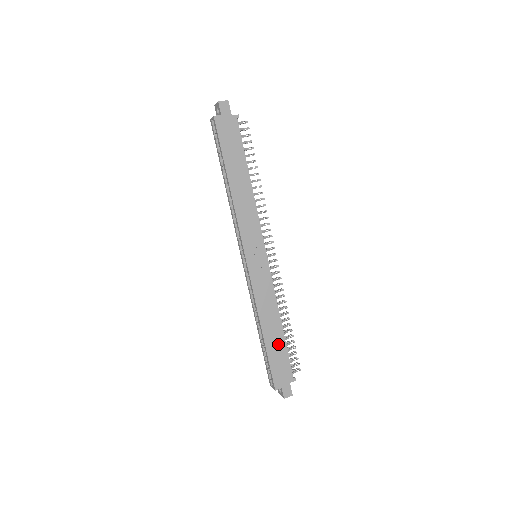
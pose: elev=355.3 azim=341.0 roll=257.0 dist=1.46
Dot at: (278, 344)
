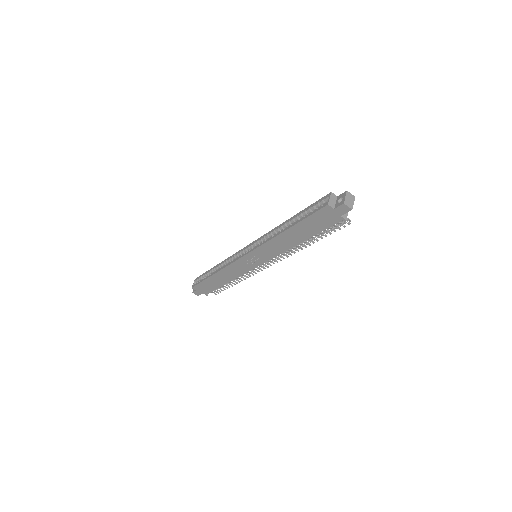
Dot at: (216, 283)
